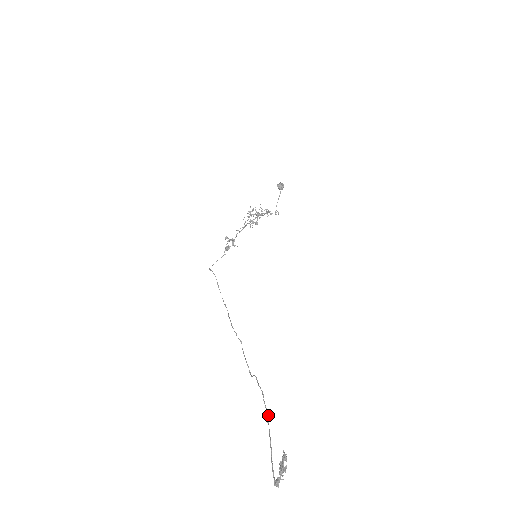
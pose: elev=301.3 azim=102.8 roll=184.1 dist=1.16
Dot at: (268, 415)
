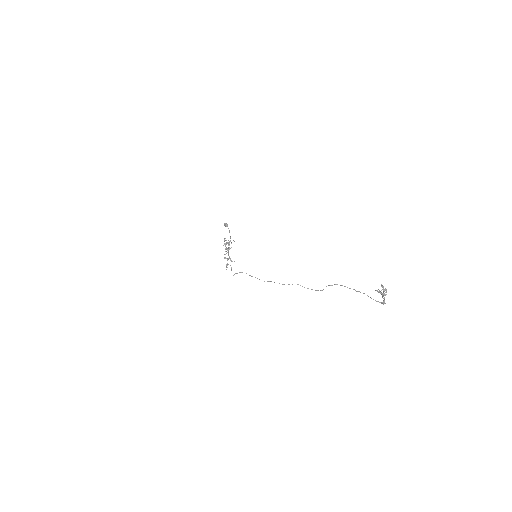
Dot at: (353, 289)
